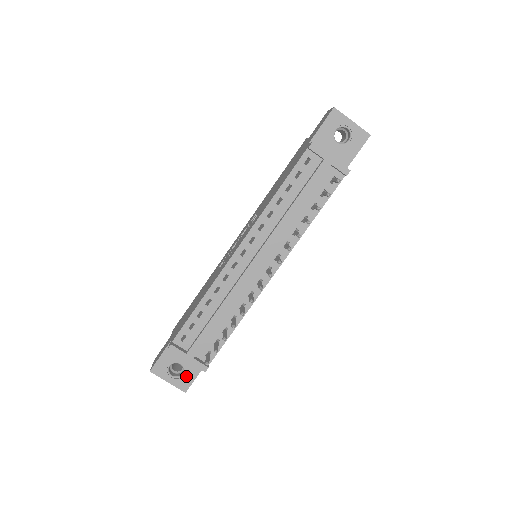
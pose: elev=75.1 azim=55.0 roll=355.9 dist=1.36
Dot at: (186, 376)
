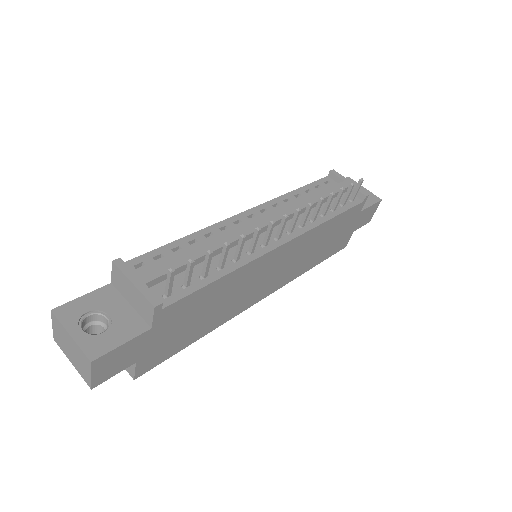
Dot at: (107, 336)
